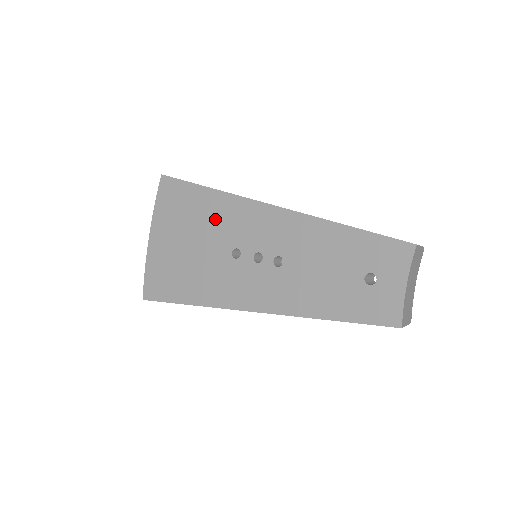
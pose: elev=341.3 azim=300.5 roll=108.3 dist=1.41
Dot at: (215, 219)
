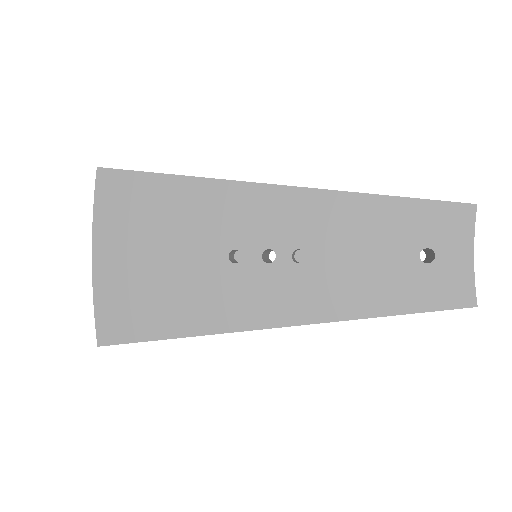
Dot at: (195, 216)
